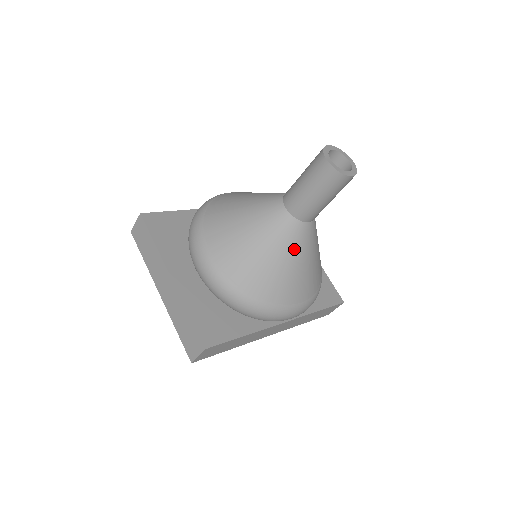
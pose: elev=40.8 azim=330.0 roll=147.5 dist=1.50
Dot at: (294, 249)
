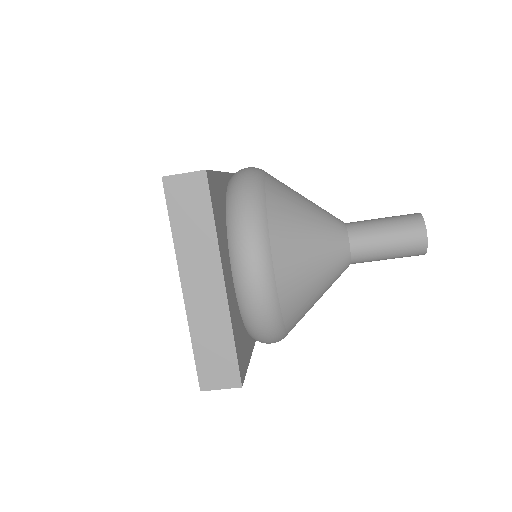
Dot at: (330, 286)
